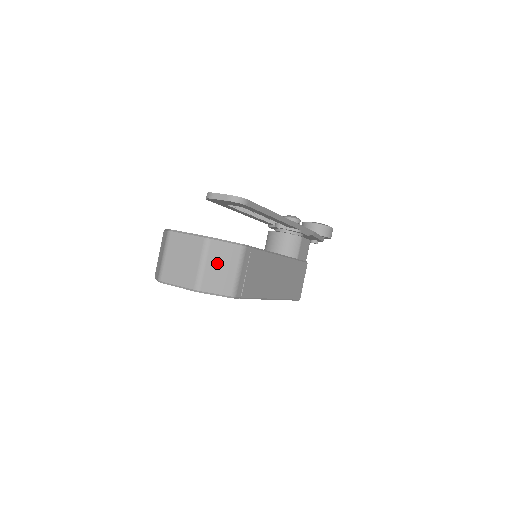
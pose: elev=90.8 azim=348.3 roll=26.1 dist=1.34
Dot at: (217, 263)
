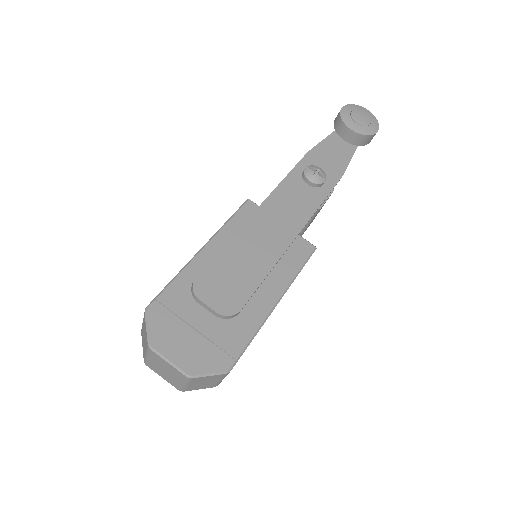
Dot at: (200, 383)
